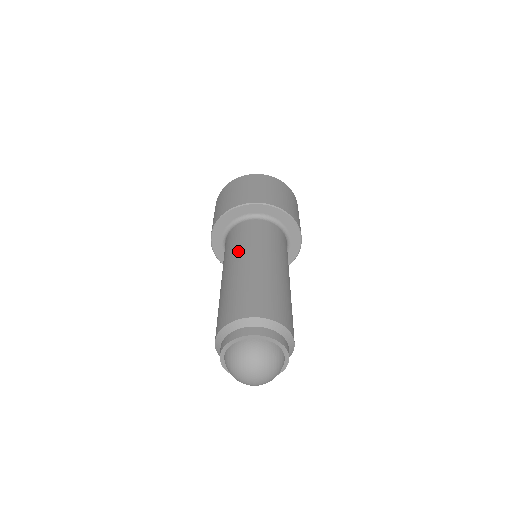
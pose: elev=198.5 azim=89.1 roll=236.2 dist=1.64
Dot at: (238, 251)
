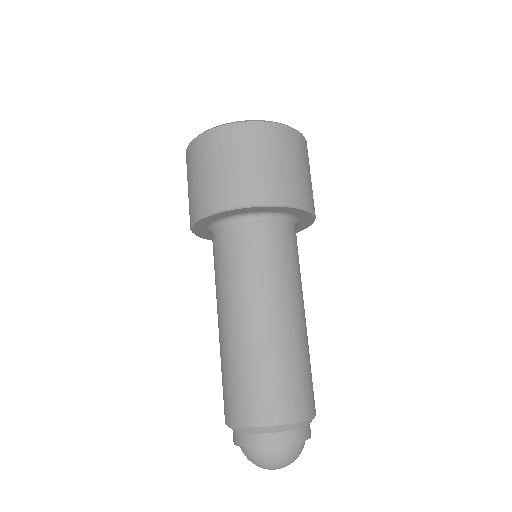
Dot at: (246, 289)
